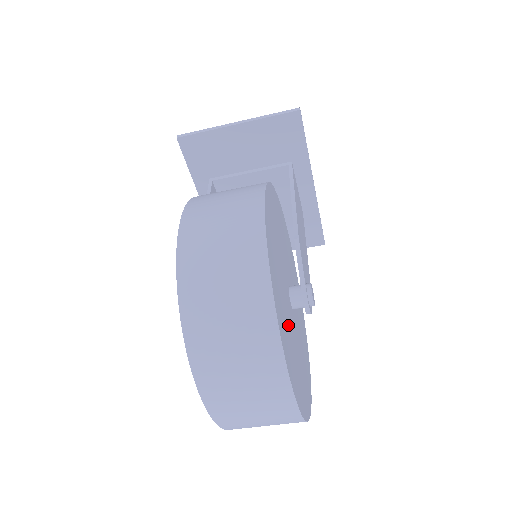
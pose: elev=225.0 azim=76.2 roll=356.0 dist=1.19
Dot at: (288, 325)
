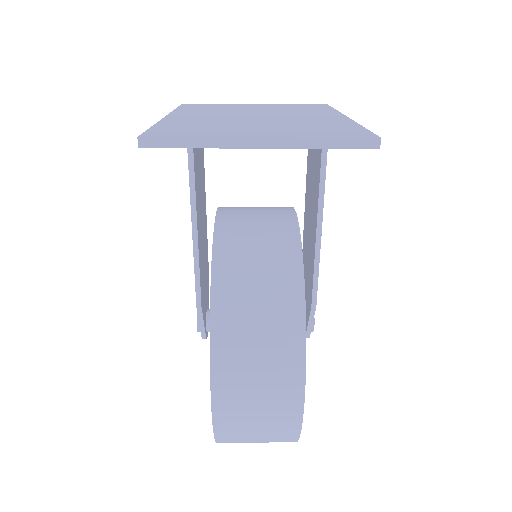
Dot at: occluded
